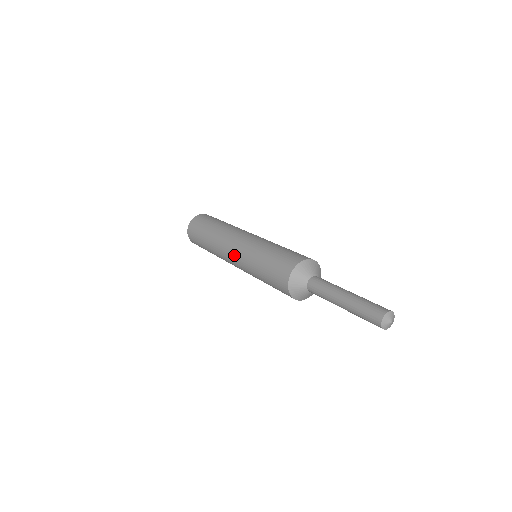
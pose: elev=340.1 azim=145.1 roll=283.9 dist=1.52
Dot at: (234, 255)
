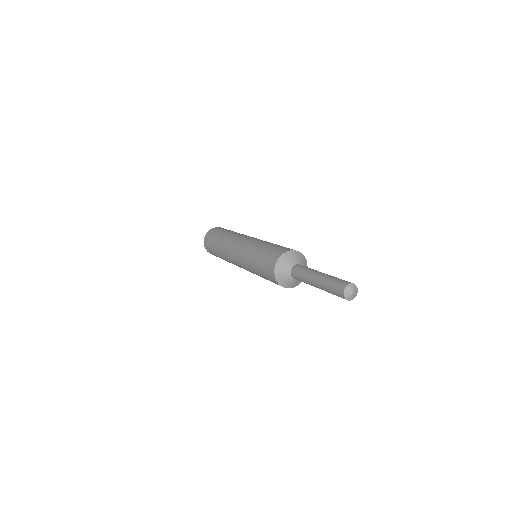
Dot at: (240, 245)
